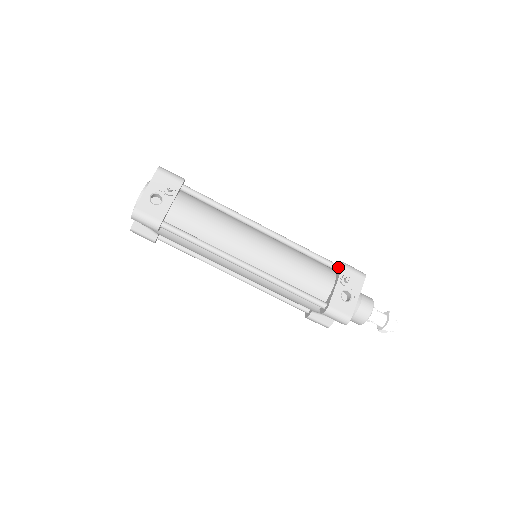
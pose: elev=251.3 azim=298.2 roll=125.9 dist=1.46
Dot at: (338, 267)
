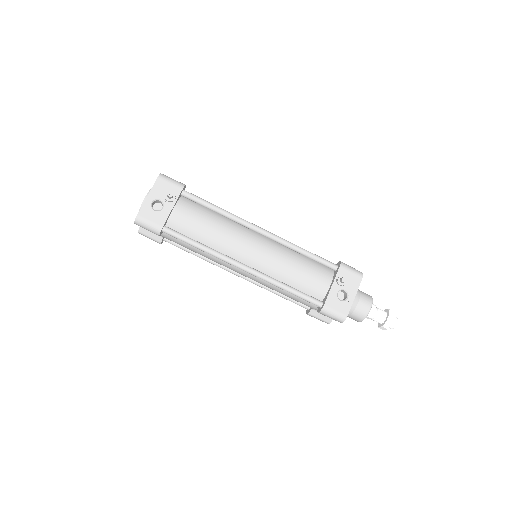
Dot at: (335, 267)
